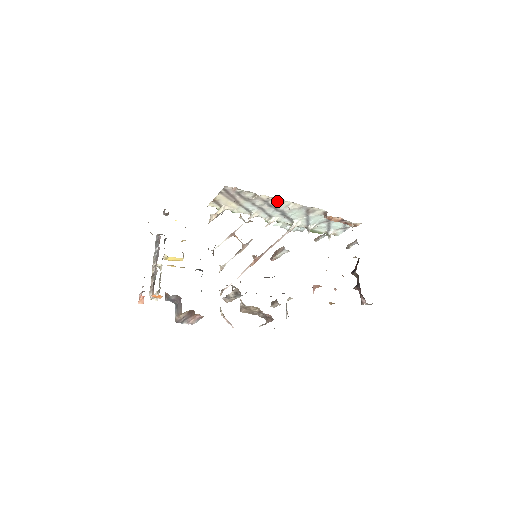
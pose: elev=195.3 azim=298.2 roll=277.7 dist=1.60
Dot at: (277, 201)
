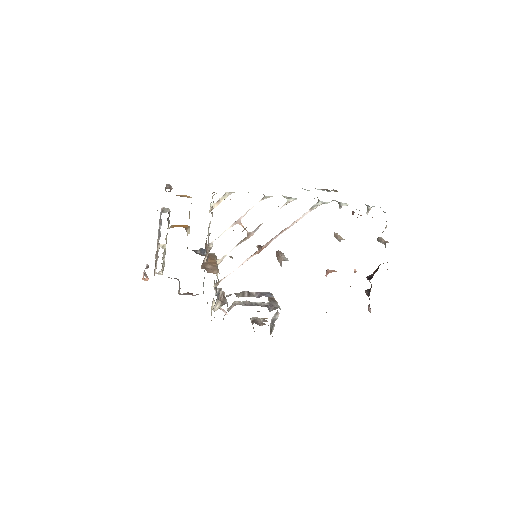
Dot at: occluded
